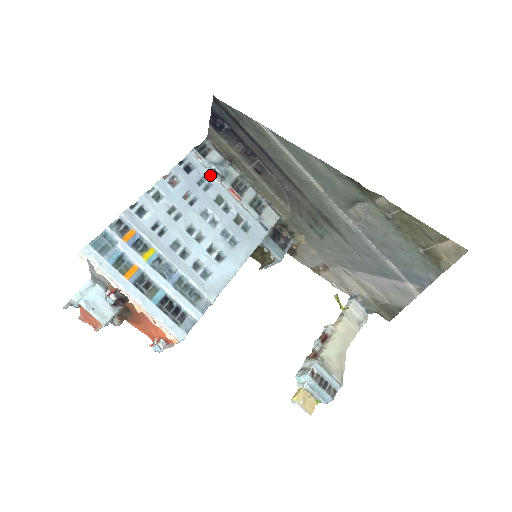
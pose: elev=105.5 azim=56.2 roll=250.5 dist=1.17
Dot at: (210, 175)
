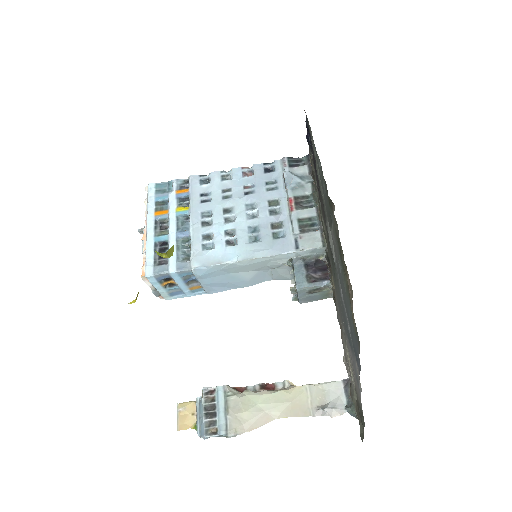
Dot at: (283, 181)
